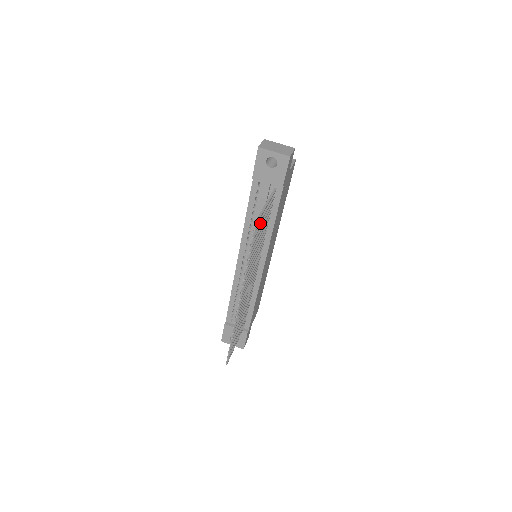
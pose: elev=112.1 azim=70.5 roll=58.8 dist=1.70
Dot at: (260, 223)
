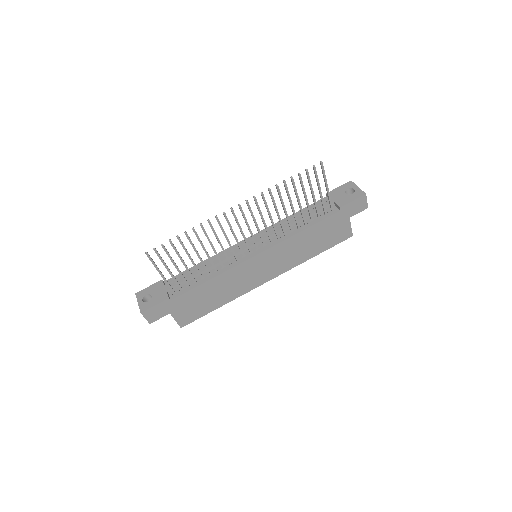
Dot at: occluded
